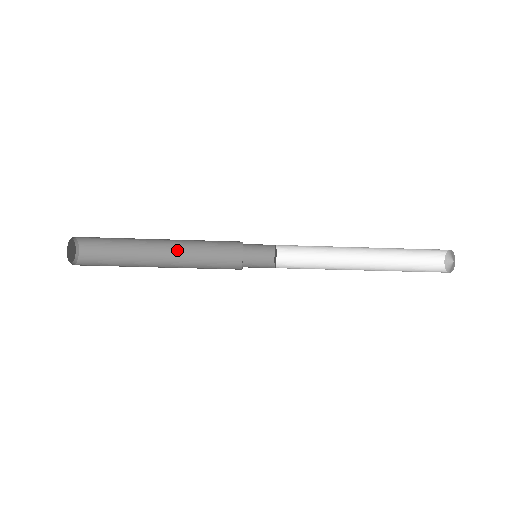
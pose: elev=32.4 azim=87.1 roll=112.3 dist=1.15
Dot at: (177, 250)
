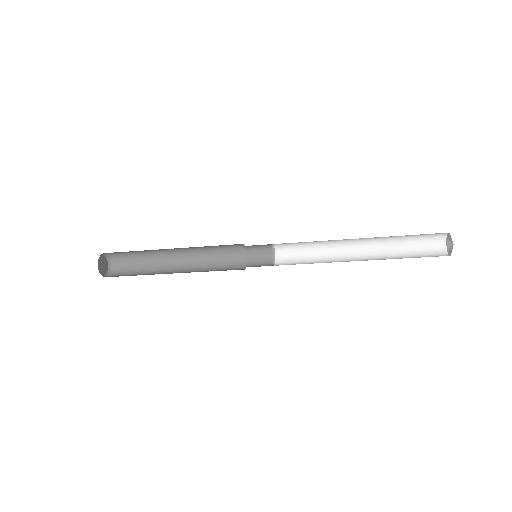
Dot at: (189, 255)
